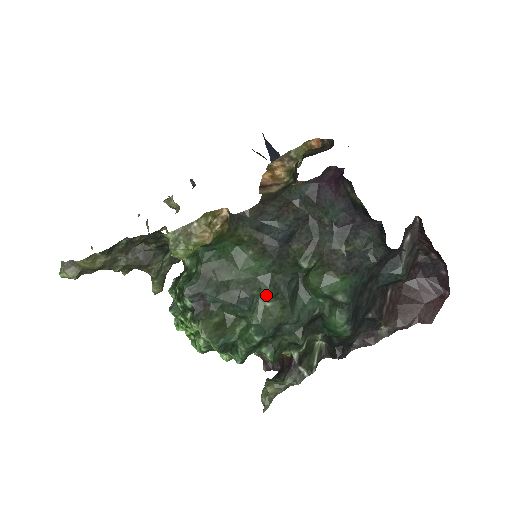
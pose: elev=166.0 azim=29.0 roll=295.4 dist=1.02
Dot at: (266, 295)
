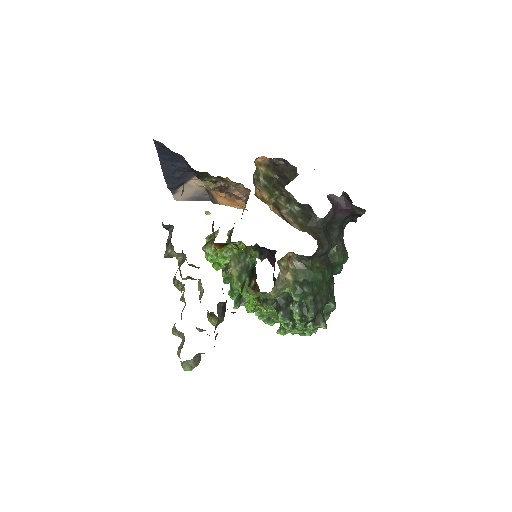
Dot at: (332, 285)
